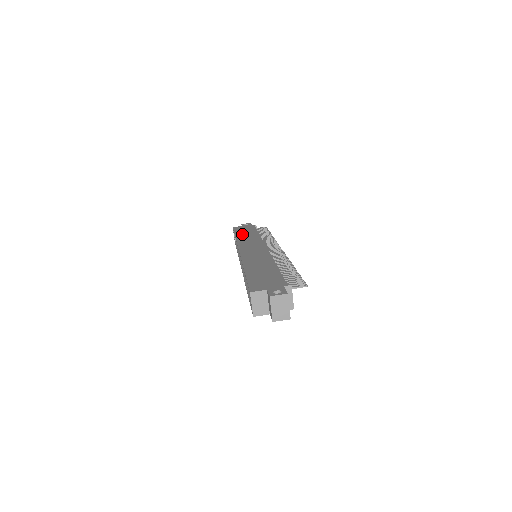
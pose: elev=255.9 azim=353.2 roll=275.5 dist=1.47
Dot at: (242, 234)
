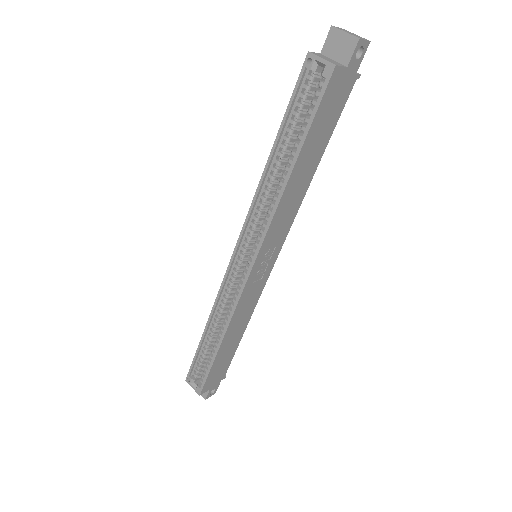
Dot at: occluded
